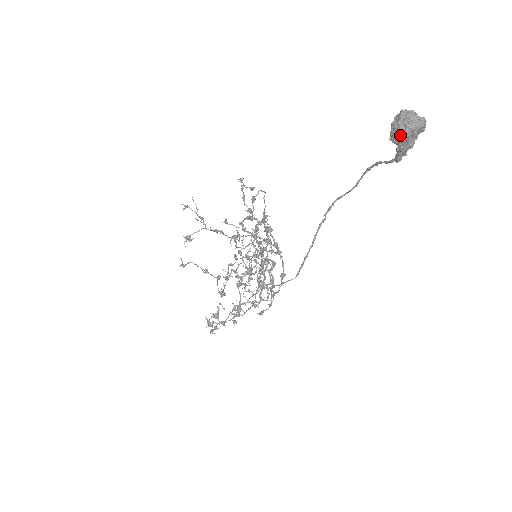
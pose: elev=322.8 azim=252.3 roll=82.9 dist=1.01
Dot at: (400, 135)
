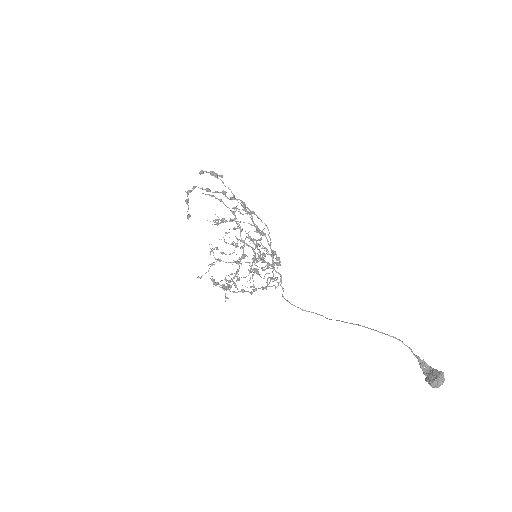
Dot at: (432, 387)
